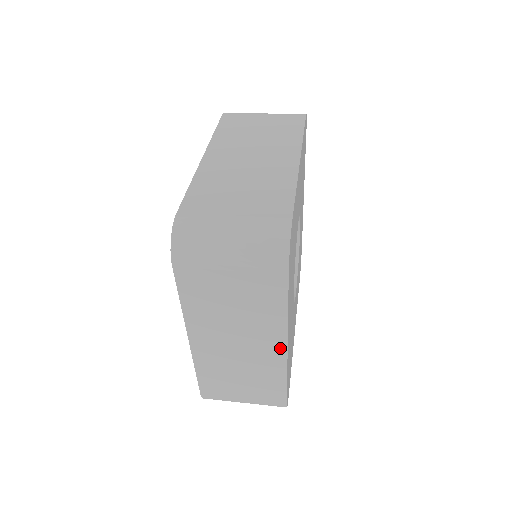
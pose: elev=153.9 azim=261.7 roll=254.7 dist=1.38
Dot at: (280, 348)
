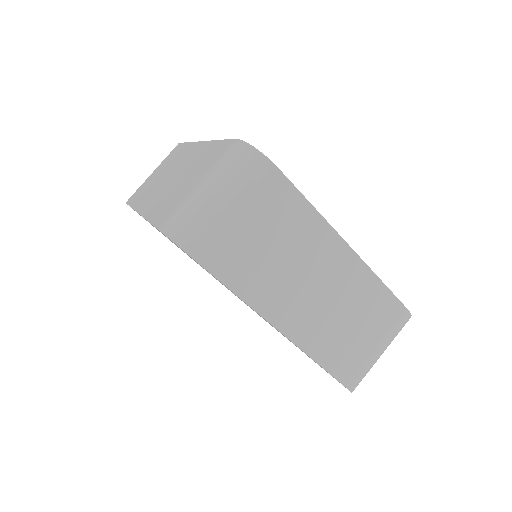
Dot at: occluded
